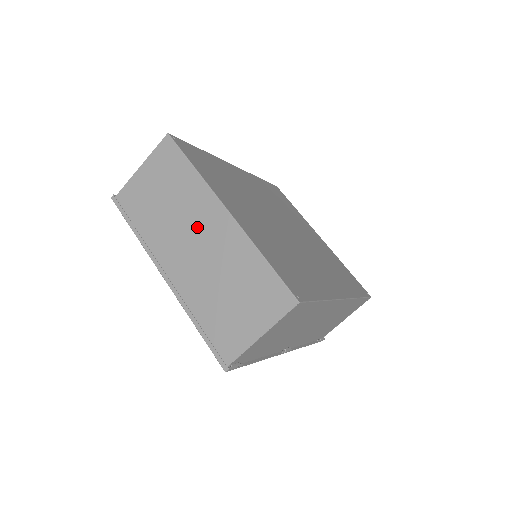
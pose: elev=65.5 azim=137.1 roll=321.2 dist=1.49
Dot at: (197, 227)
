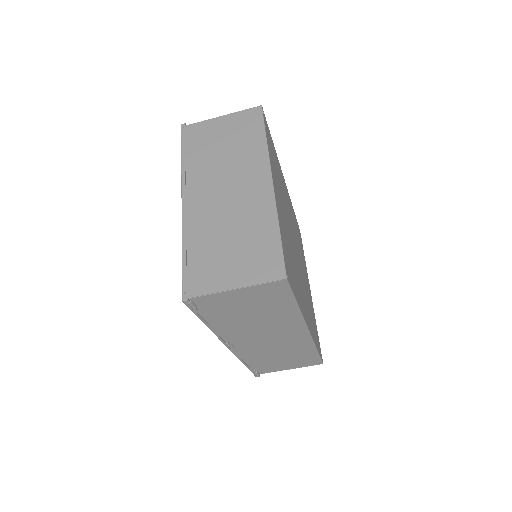
Dot at: (238, 180)
